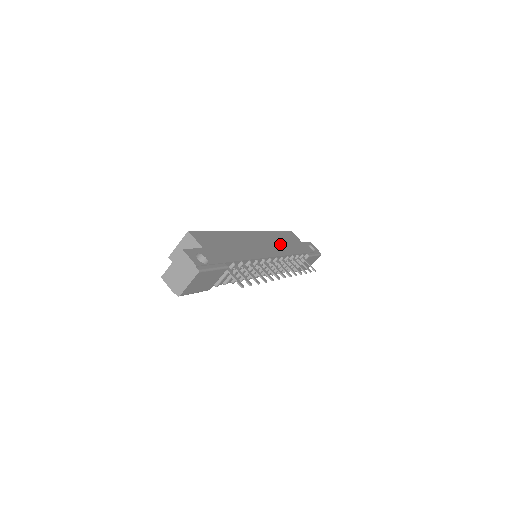
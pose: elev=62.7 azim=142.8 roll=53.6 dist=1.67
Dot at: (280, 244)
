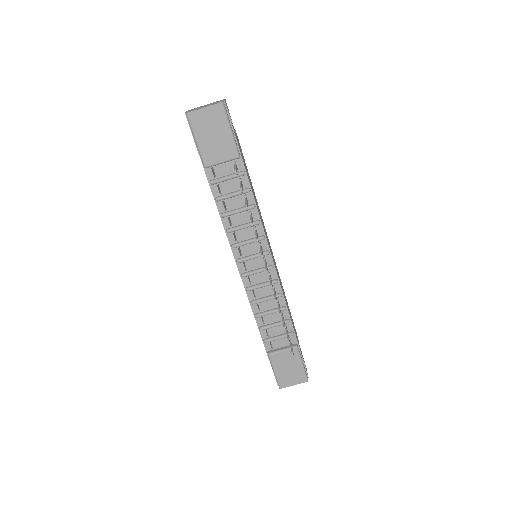
Dot at: occluded
